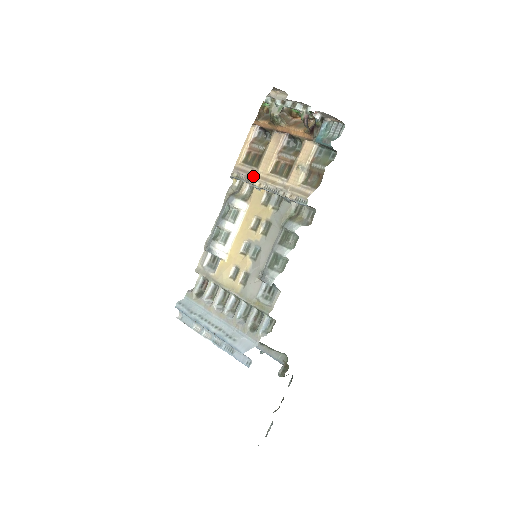
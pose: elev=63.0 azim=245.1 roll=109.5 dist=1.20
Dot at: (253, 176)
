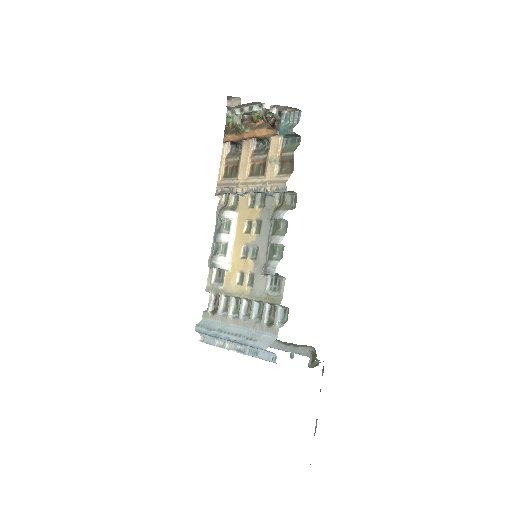
Dot at: (234, 185)
